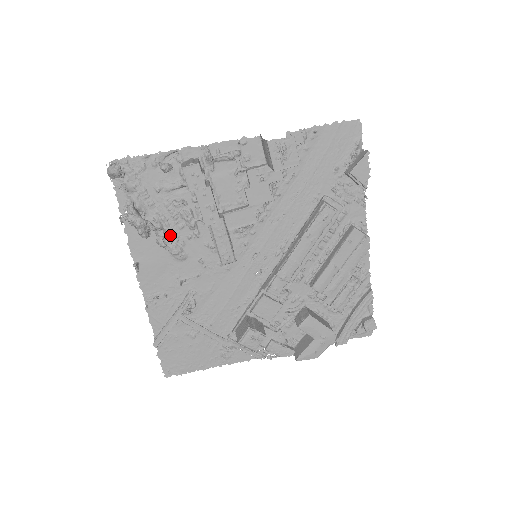
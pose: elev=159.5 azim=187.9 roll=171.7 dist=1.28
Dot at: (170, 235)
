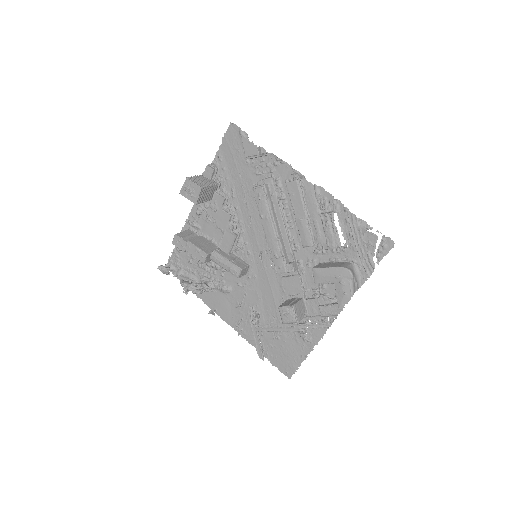
Dot at: (214, 282)
